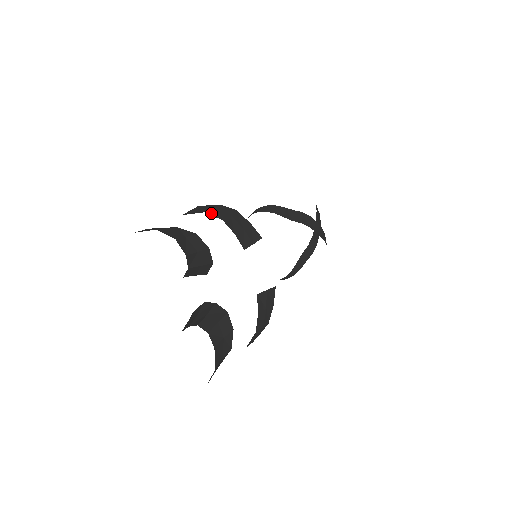
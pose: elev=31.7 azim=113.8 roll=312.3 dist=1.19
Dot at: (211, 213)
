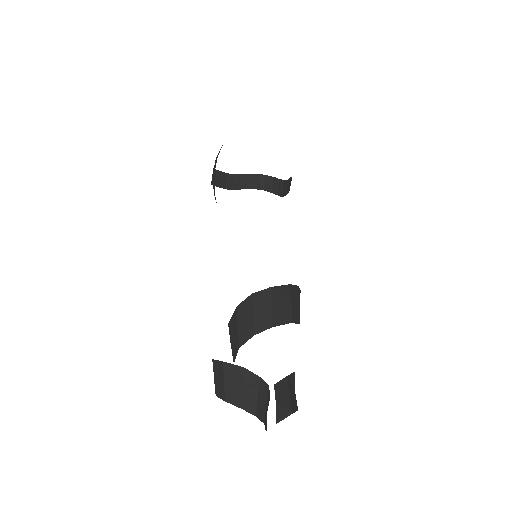
Dot at: (294, 319)
